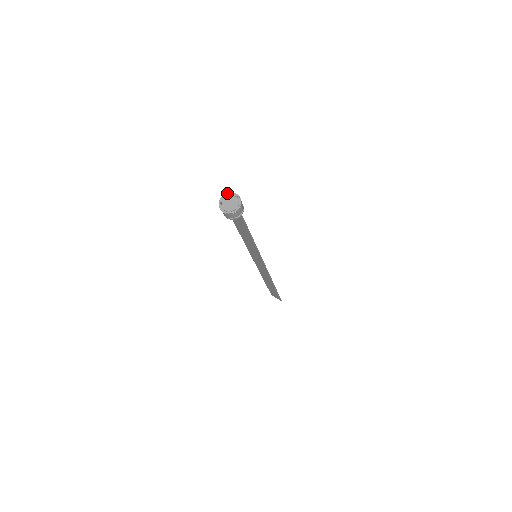
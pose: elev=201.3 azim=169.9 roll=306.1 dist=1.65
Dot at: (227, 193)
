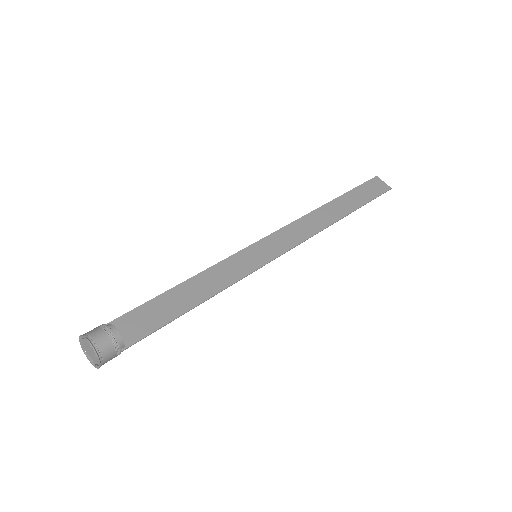
Dot at: (80, 335)
